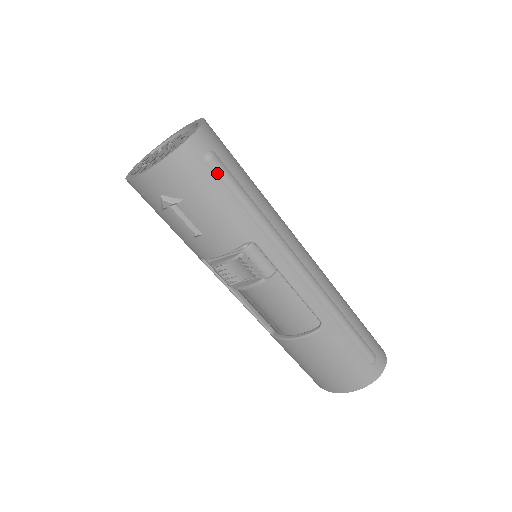
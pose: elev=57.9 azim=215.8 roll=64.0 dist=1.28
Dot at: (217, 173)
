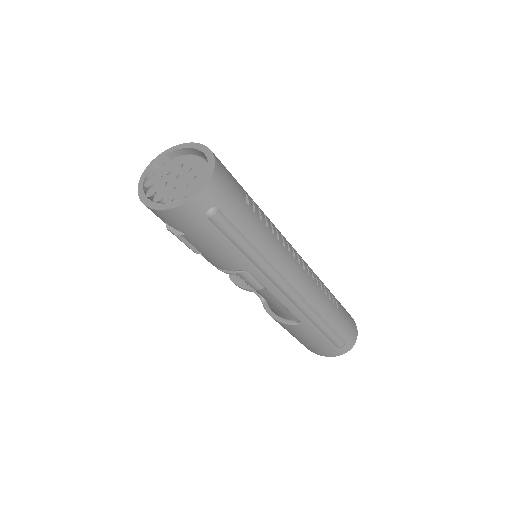
Dot at: (217, 226)
